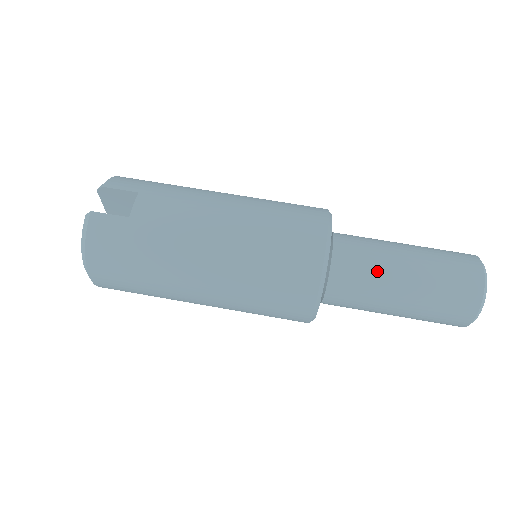
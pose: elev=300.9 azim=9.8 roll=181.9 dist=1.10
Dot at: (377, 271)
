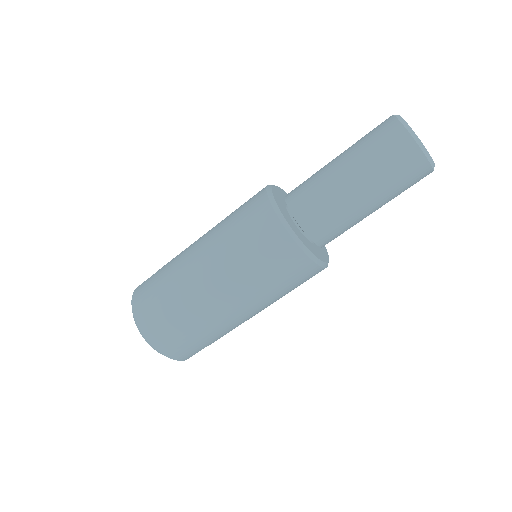
Dot at: (316, 175)
